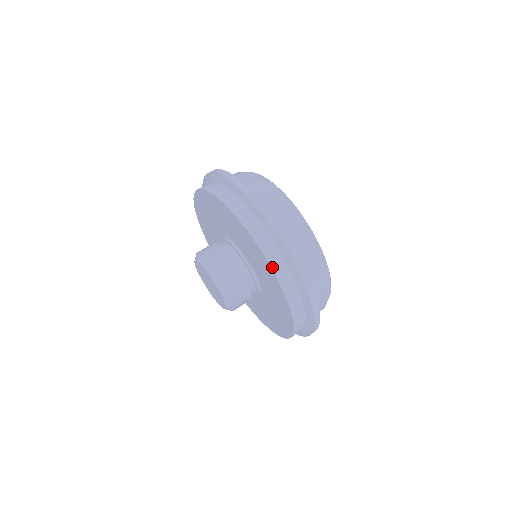
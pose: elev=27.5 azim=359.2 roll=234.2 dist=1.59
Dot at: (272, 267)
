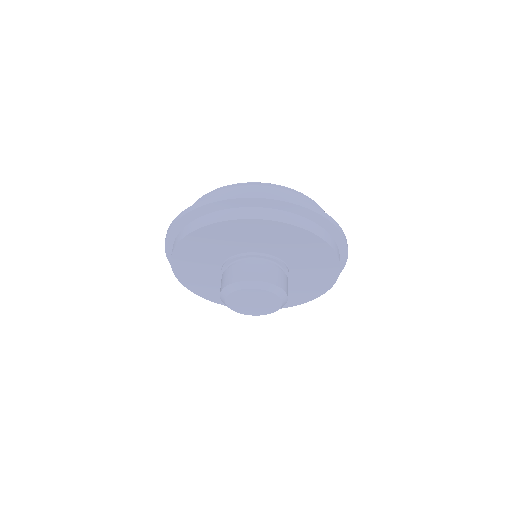
Dot at: (224, 220)
